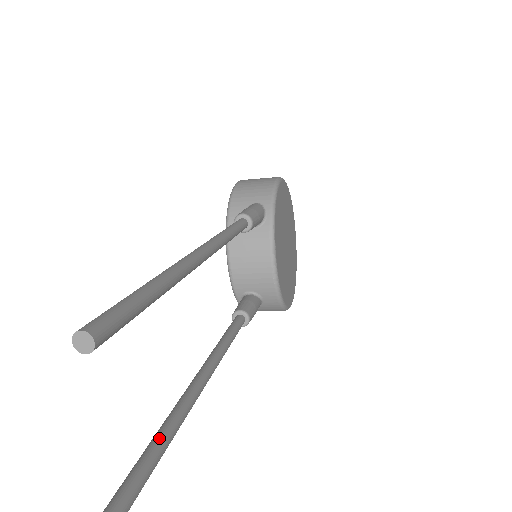
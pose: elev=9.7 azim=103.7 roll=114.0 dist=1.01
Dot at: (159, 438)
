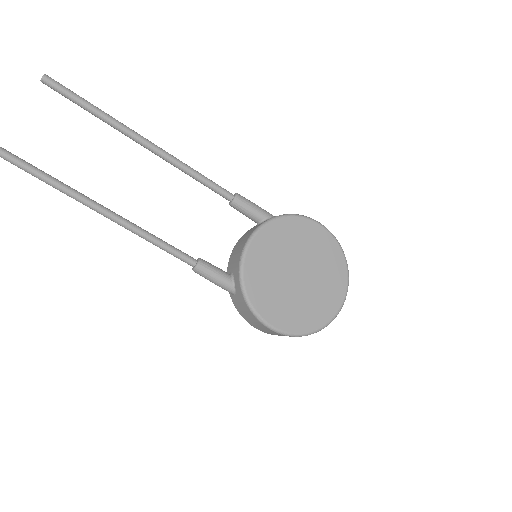
Dot at: occluded
